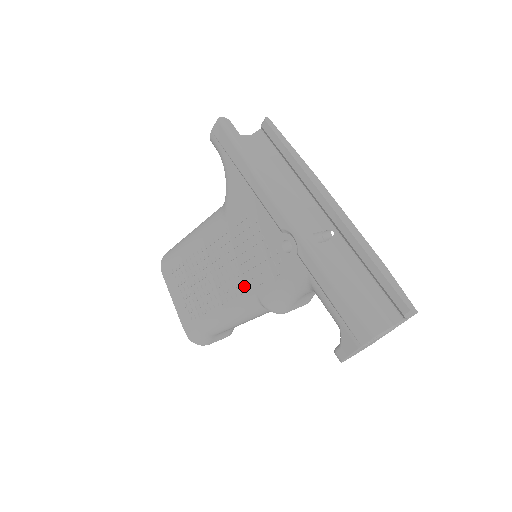
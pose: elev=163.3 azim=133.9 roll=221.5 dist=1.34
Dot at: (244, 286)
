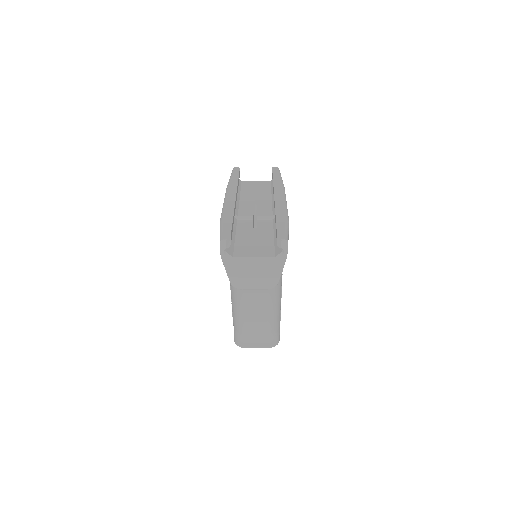
Dot at: occluded
